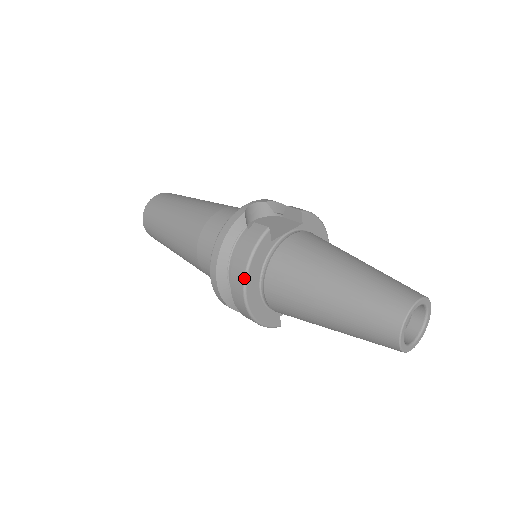
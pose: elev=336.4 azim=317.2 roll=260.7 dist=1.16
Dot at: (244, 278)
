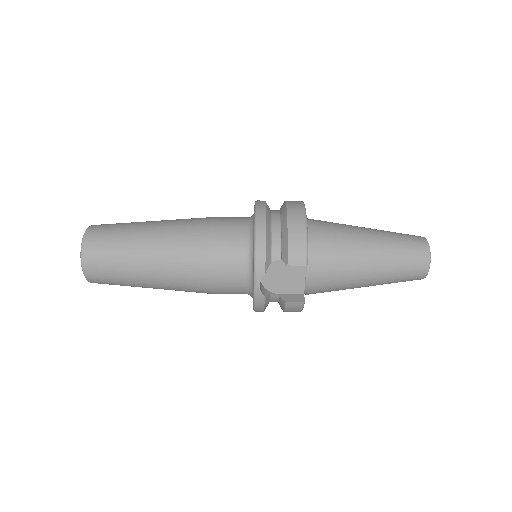
Dot at: occluded
